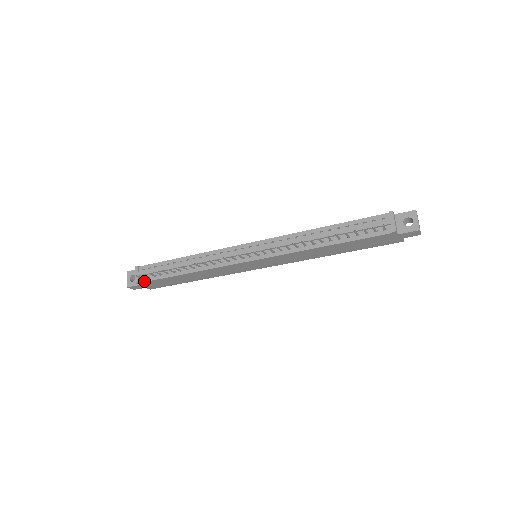
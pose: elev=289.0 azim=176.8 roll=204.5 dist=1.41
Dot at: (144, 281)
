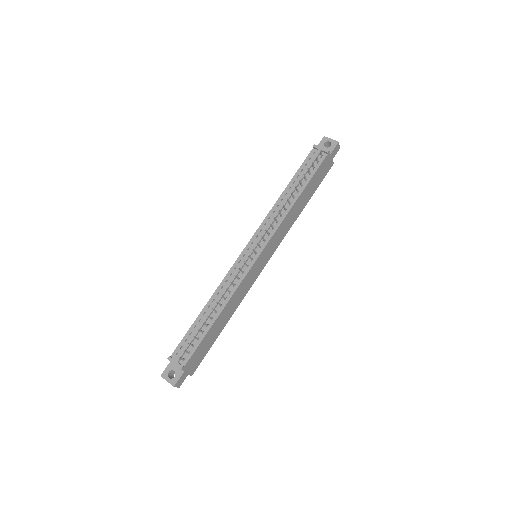
Dot at: (187, 360)
